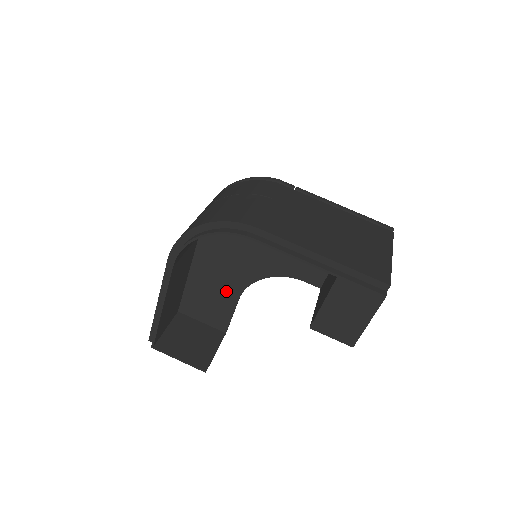
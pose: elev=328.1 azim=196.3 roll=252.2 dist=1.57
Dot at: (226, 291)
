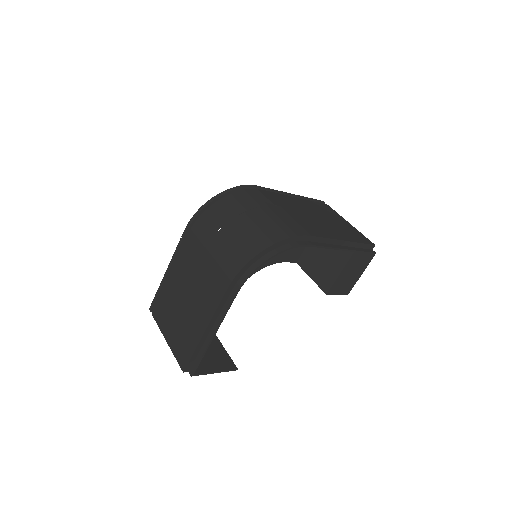
Dot at: occluded
